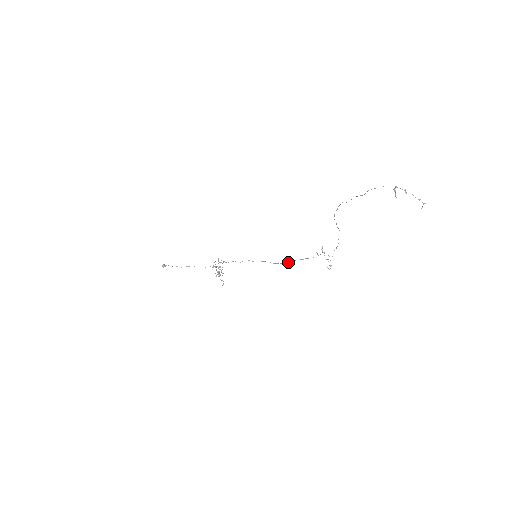
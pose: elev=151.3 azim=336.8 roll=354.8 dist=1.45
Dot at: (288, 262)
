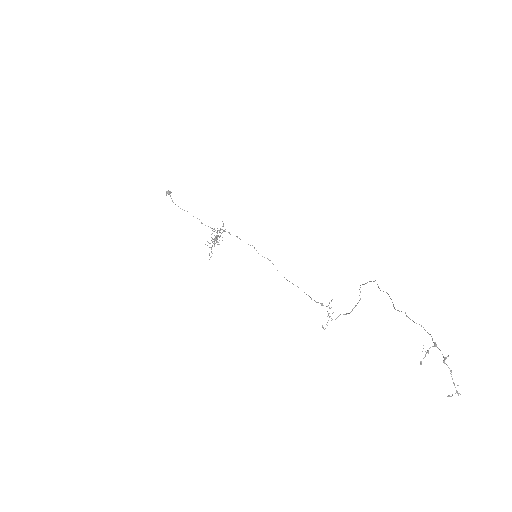
Dot at: occluded
